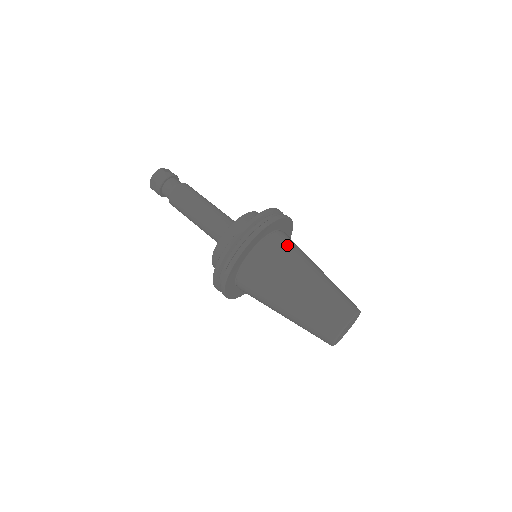
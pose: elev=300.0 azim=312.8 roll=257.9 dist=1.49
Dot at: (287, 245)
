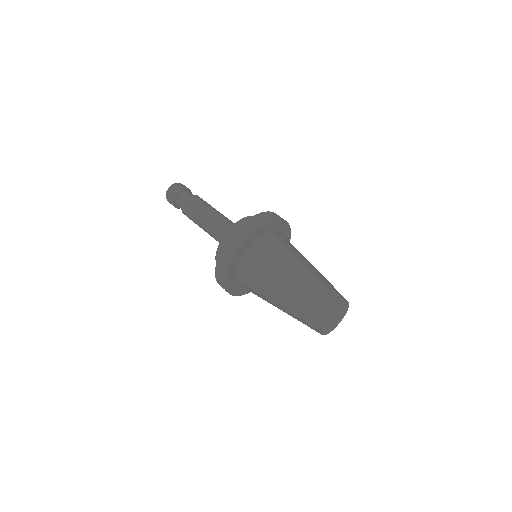
Dot at: occluded
